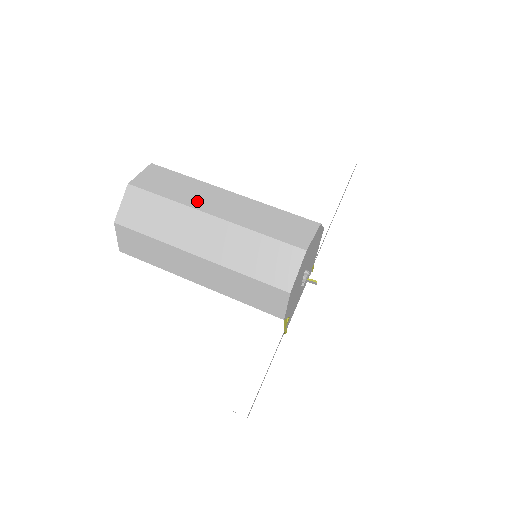
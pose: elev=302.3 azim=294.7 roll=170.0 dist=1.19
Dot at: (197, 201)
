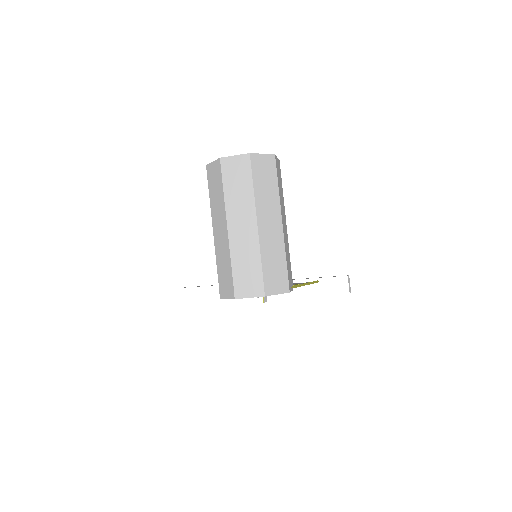
Dot at: (233, 210)
